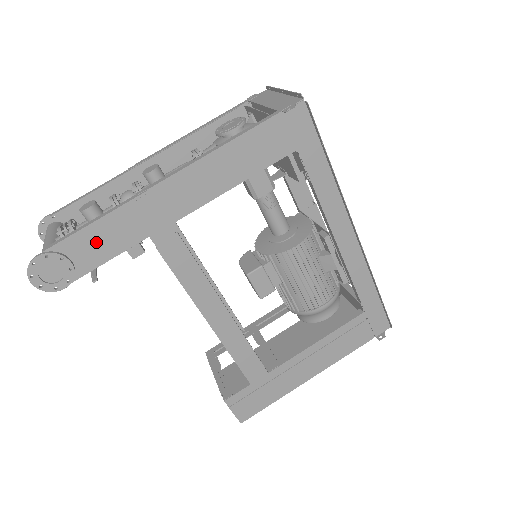
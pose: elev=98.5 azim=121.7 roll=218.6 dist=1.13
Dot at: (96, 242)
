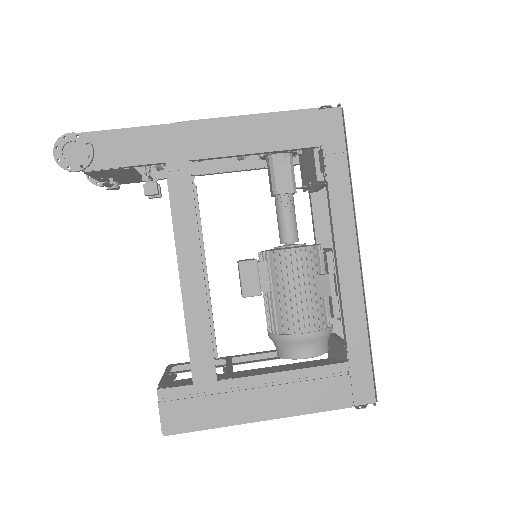
Dot at: (121, 146)
